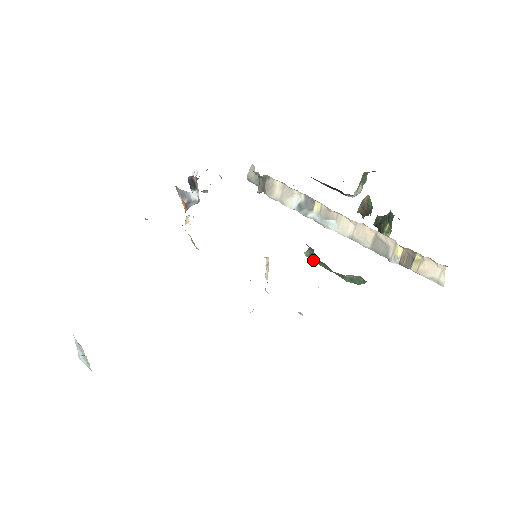
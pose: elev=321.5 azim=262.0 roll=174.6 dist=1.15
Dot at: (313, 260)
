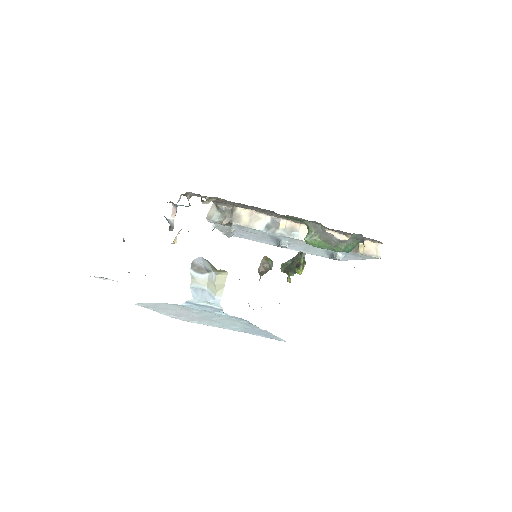
Dot at: (313, 242)
